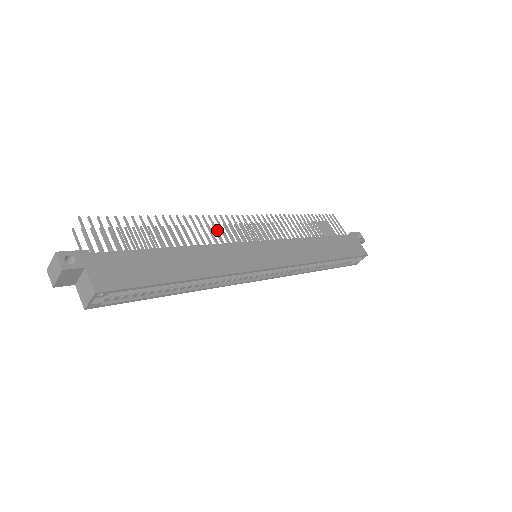
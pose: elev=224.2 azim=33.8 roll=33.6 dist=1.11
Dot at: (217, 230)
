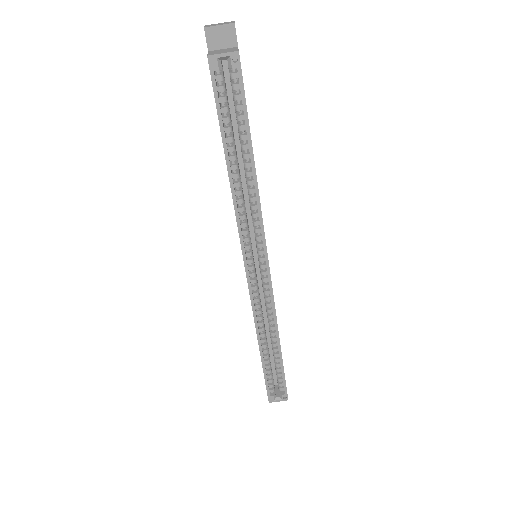
Dot at: occluded
